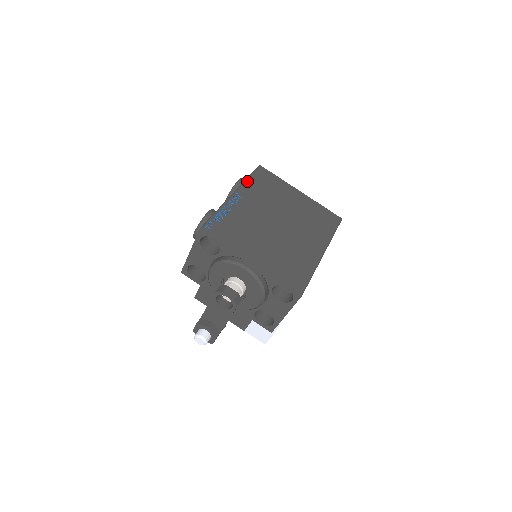
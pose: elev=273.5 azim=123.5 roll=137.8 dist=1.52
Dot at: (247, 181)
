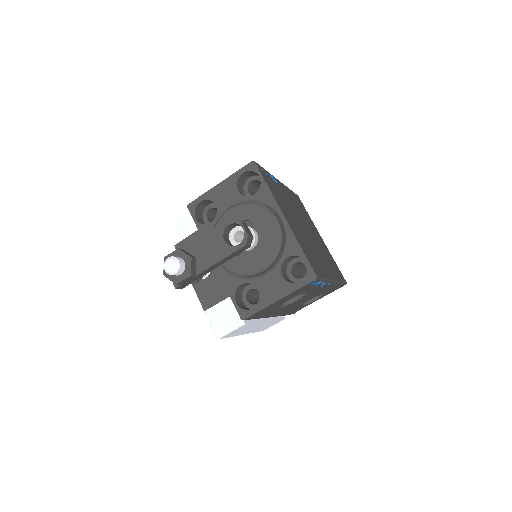
Dot at: (289, 189)
